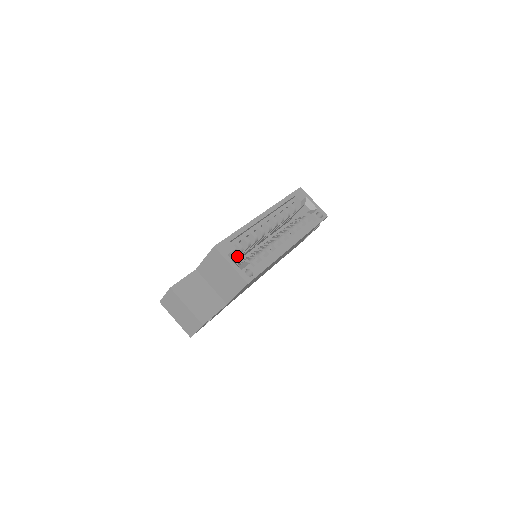
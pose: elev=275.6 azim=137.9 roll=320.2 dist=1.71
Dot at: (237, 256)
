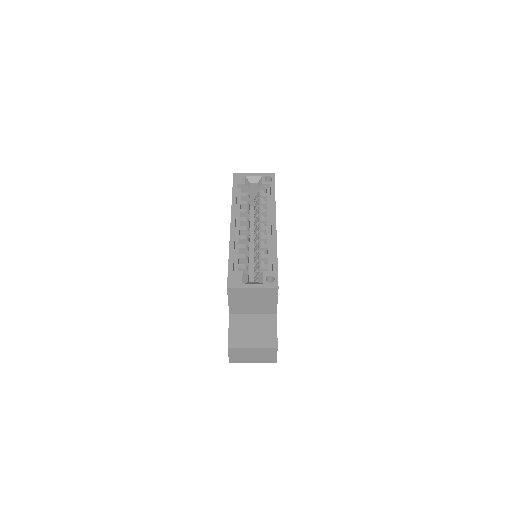
Dot at: occluded
